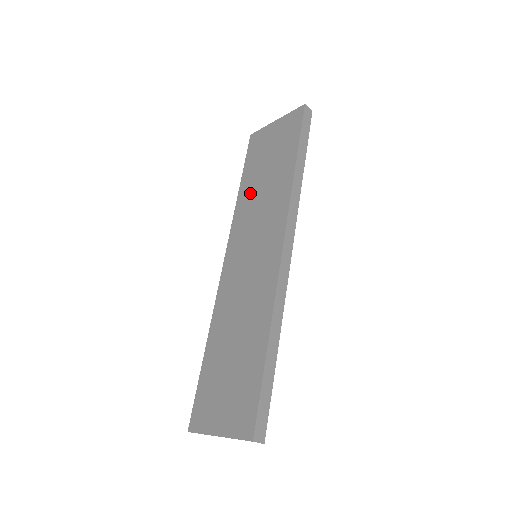
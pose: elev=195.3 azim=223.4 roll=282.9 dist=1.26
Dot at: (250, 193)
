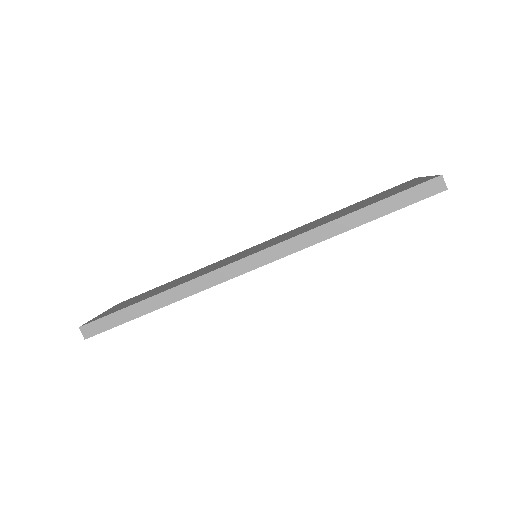
Dot at: (329, 216)
